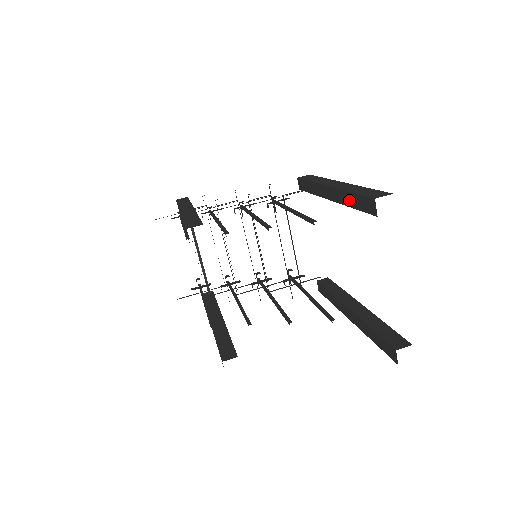
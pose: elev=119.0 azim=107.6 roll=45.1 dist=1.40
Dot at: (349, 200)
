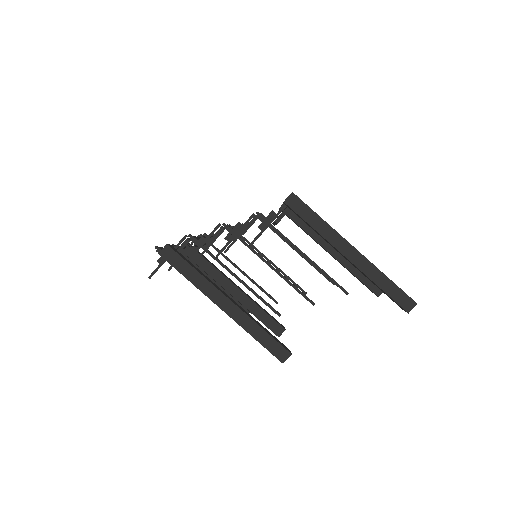
Dot at: occluded
